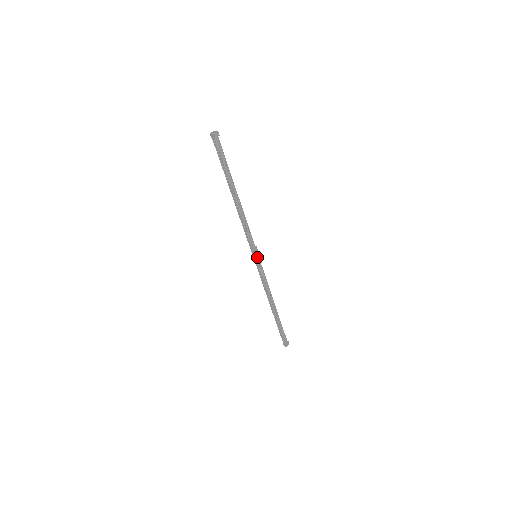
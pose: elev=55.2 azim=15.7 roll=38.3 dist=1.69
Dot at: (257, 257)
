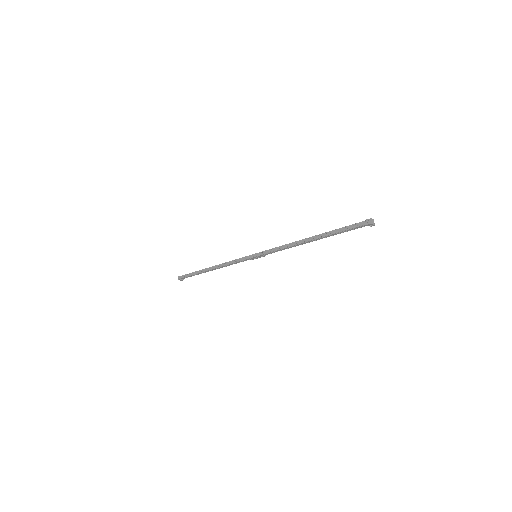
Dot at: (255, 257)
